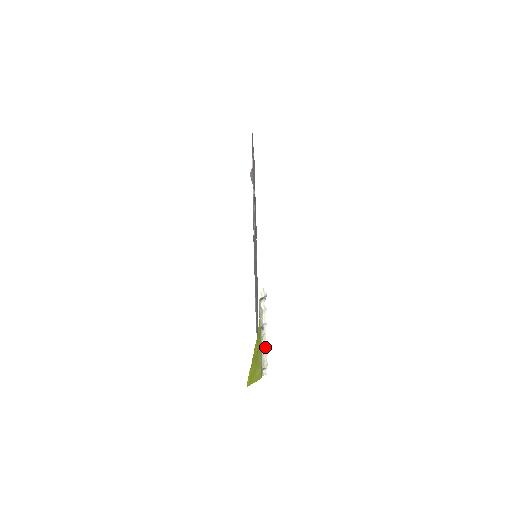
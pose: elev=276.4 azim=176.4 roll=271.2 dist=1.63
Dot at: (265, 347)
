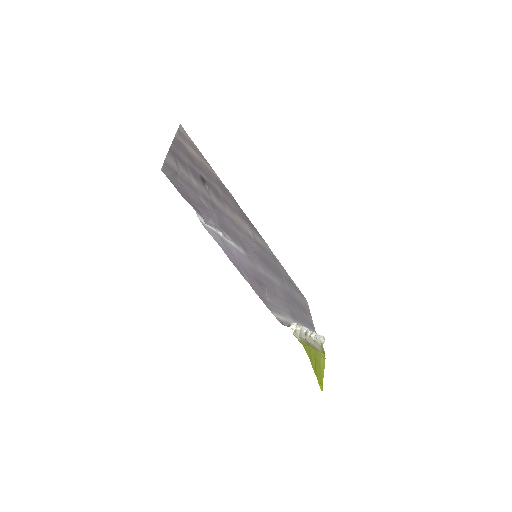
Dot at: occluded
